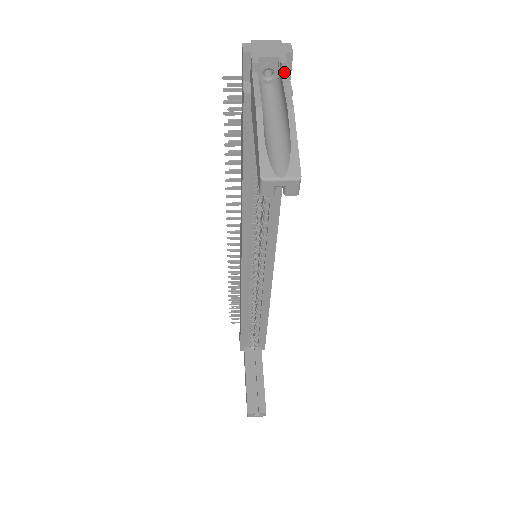
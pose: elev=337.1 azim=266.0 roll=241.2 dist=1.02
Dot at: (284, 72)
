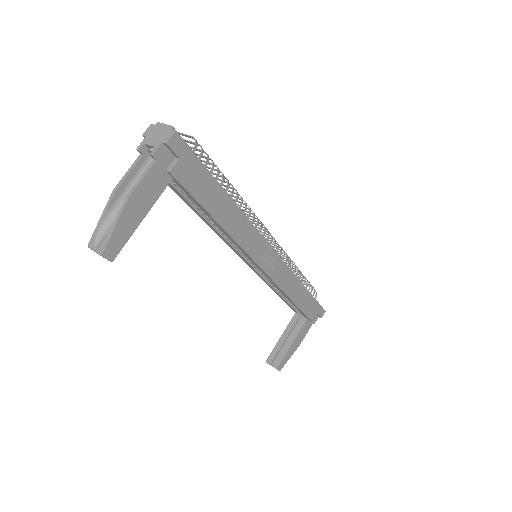
Dot at: (155, 160)
